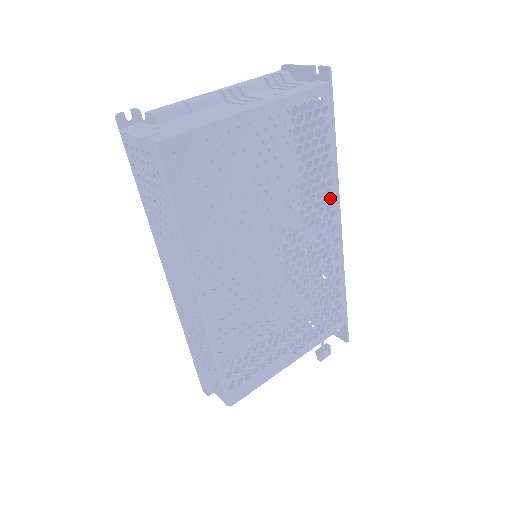
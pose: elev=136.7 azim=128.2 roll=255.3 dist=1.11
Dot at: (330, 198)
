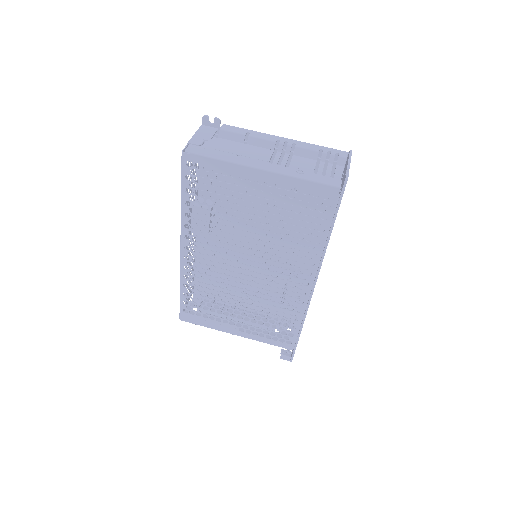
Dot at: occluded
